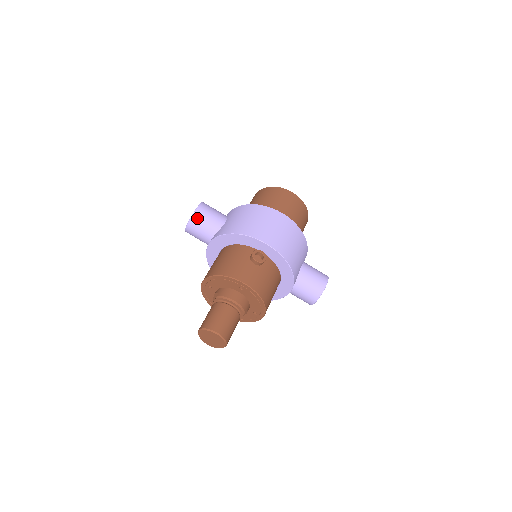
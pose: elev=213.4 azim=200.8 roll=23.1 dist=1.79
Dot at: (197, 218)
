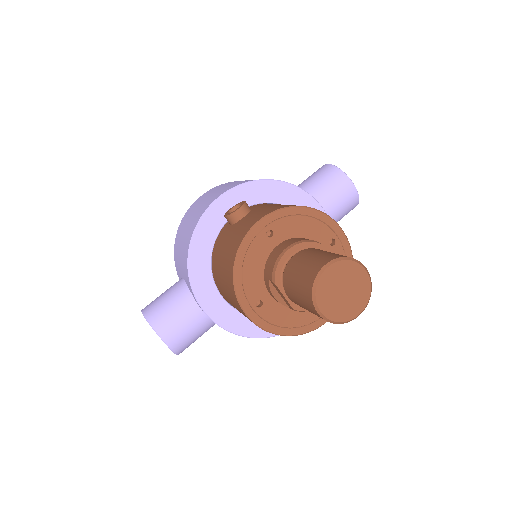
Dot at: (155, 315)
